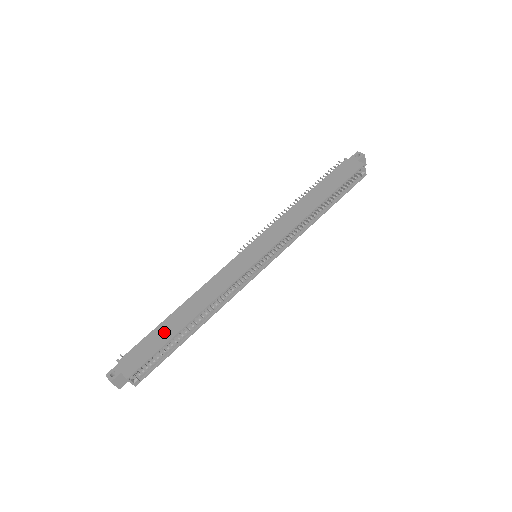
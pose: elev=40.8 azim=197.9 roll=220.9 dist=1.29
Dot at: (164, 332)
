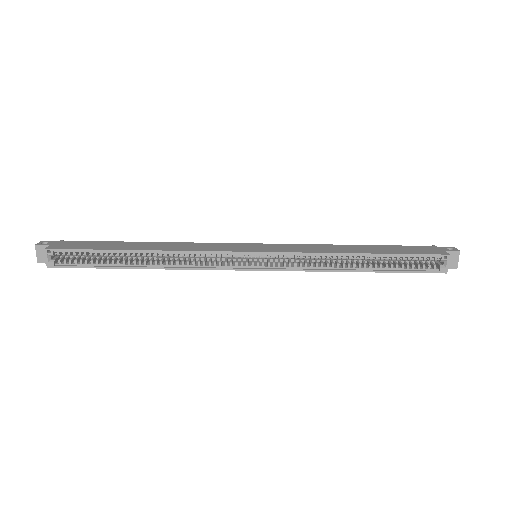
Dot at: (113, 245)
